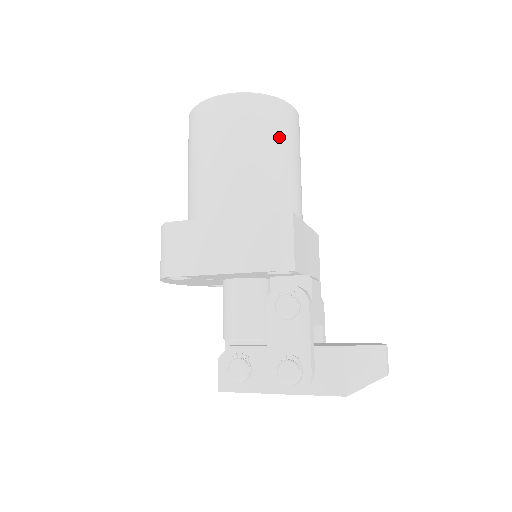
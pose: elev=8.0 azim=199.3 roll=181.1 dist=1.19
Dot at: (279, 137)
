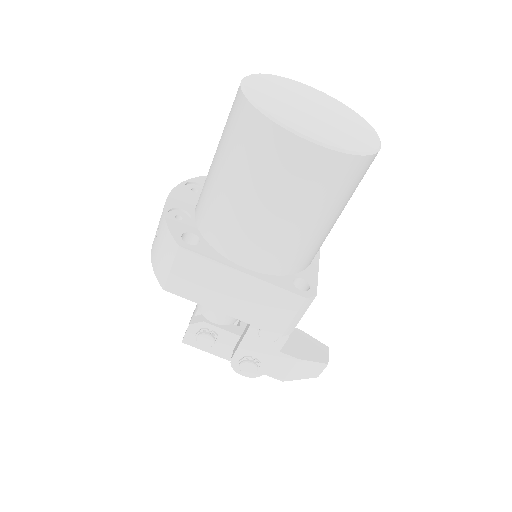
Dot at: (344, 199)
